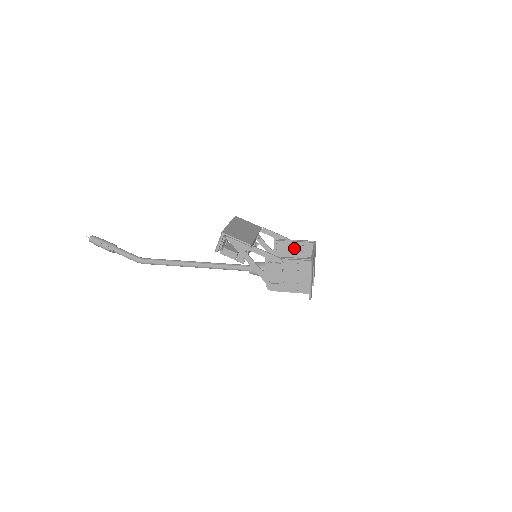
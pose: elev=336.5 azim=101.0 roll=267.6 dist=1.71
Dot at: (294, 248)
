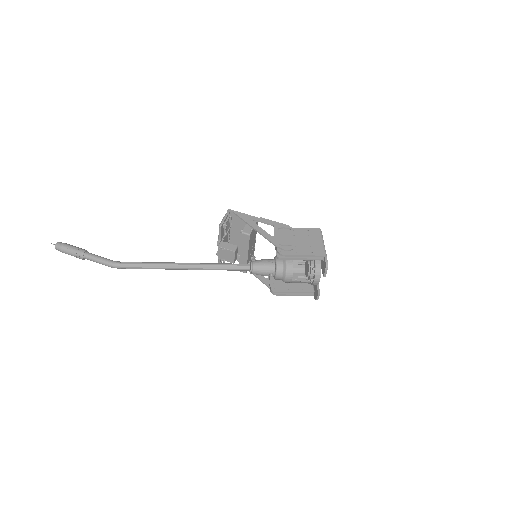
Dot at: occluded
